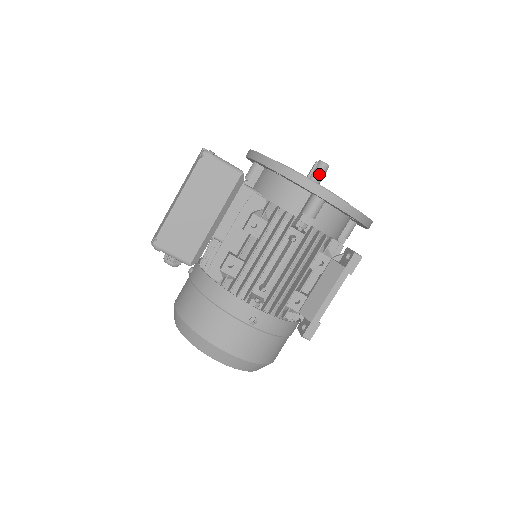
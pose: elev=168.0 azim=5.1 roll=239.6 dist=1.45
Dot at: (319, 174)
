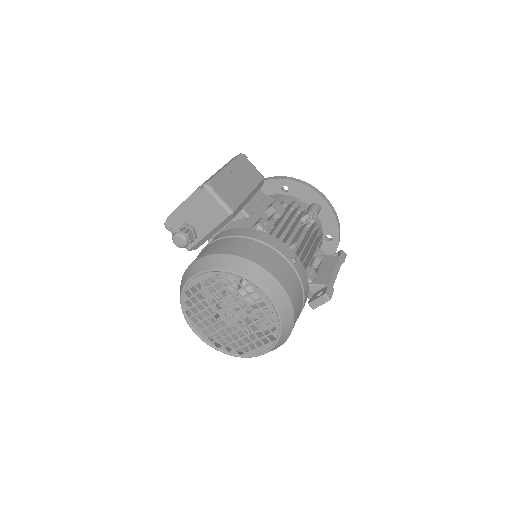
Dot at: occluded
